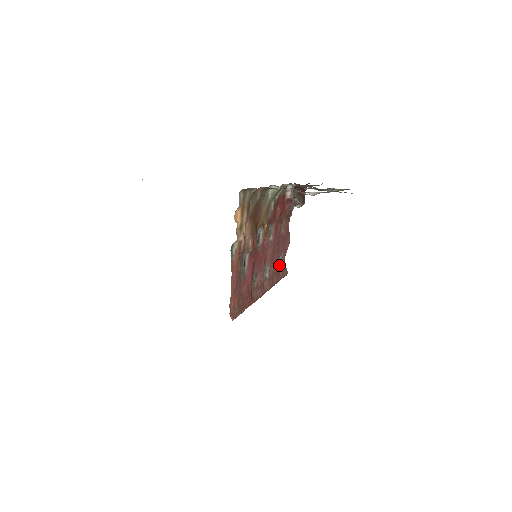
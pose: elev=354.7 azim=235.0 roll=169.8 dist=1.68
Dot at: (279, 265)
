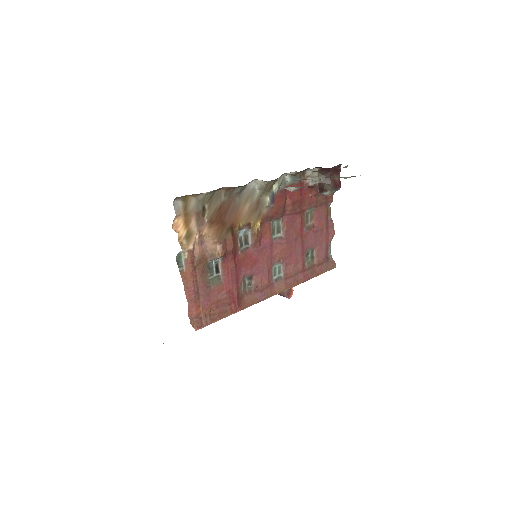
Dot at: (314, 260)
